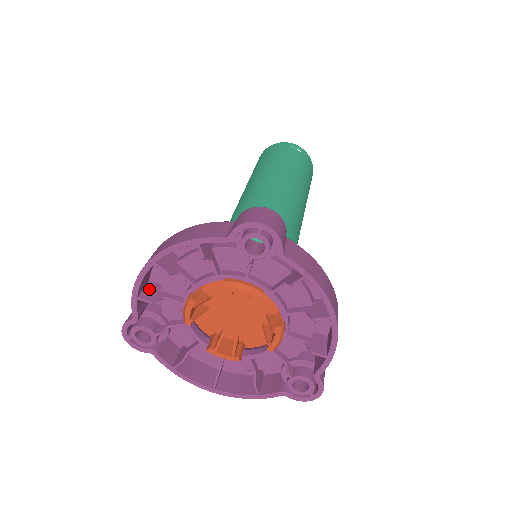
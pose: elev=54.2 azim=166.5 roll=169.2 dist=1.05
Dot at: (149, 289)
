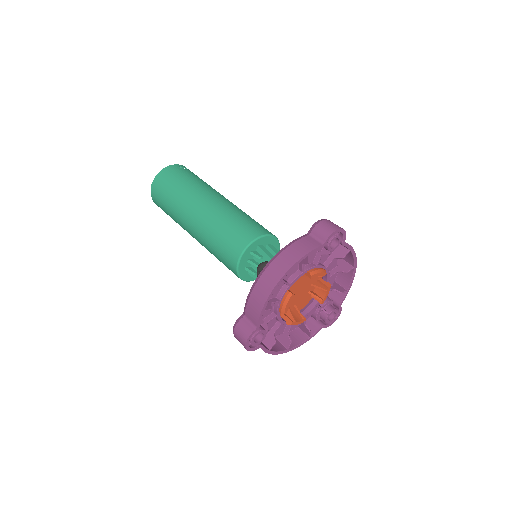
Dot at: occluded
